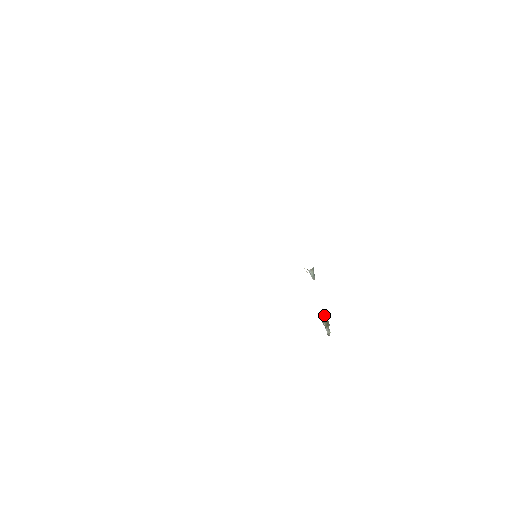
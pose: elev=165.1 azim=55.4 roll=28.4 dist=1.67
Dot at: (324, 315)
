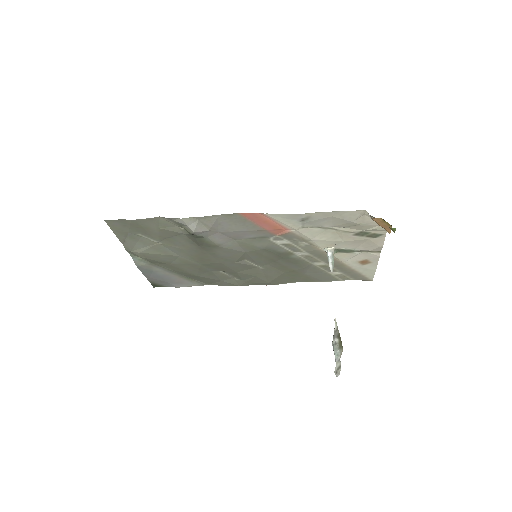
Dot at: (337, 328)
